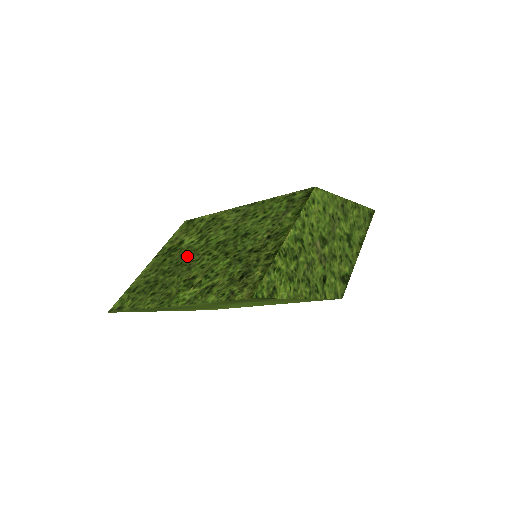
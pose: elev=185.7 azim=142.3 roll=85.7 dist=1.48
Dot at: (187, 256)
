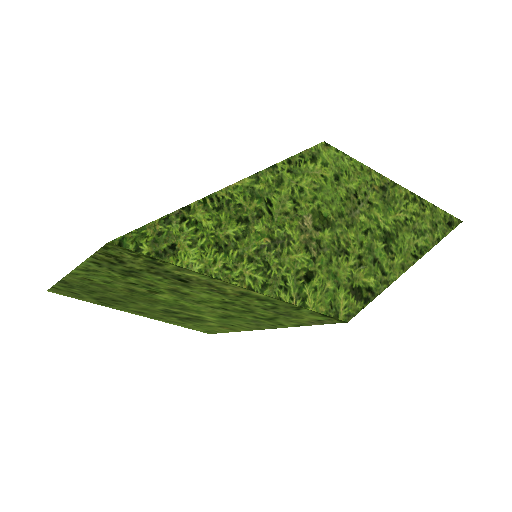
Dot at: occluded
